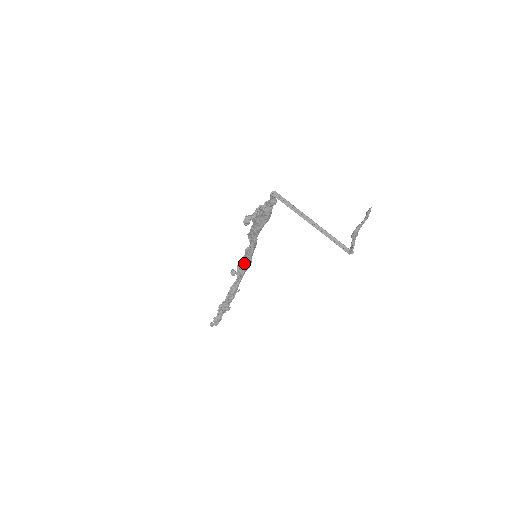
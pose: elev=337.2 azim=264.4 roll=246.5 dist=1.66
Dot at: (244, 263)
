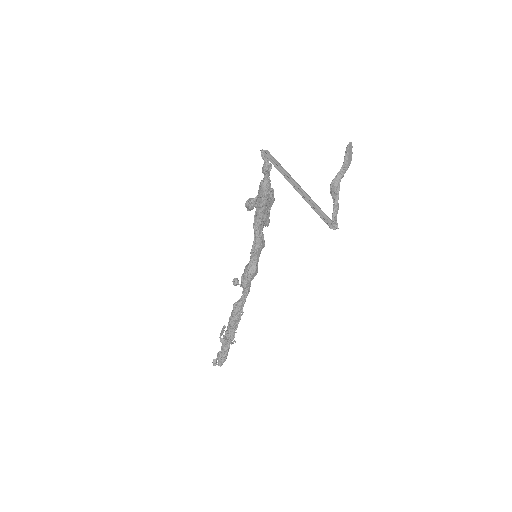
Dot at: (246, 268)
